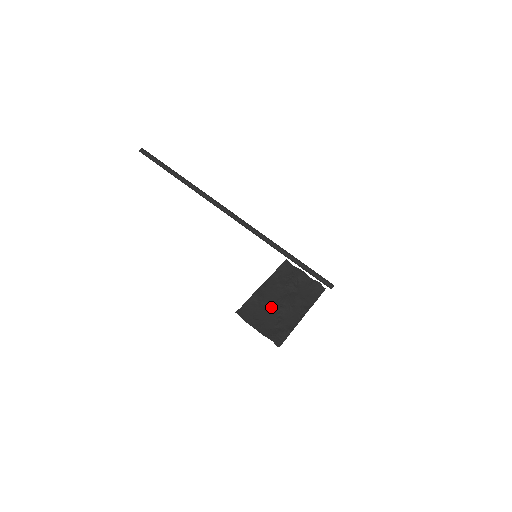
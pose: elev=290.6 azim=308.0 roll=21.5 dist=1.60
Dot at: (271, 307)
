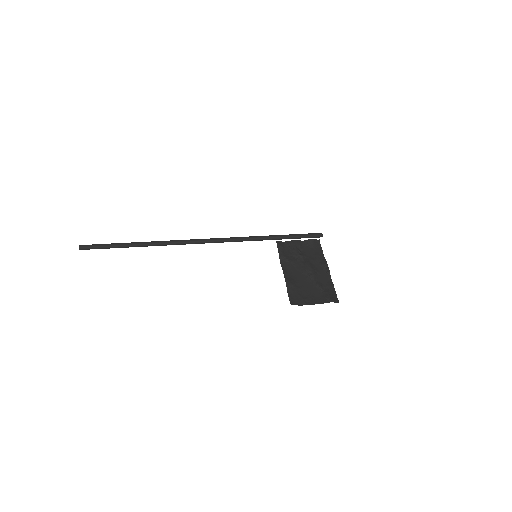
Dot at: (304, 282)
